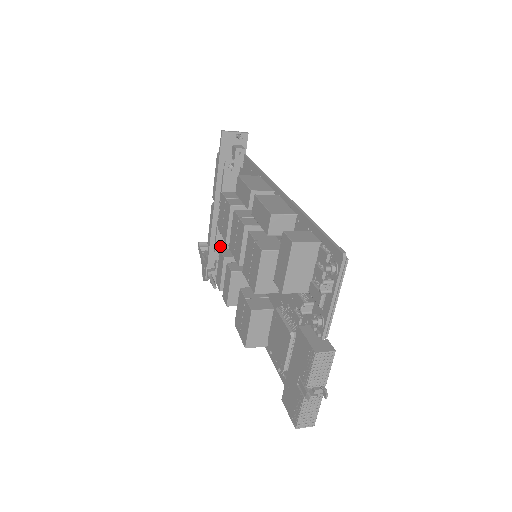
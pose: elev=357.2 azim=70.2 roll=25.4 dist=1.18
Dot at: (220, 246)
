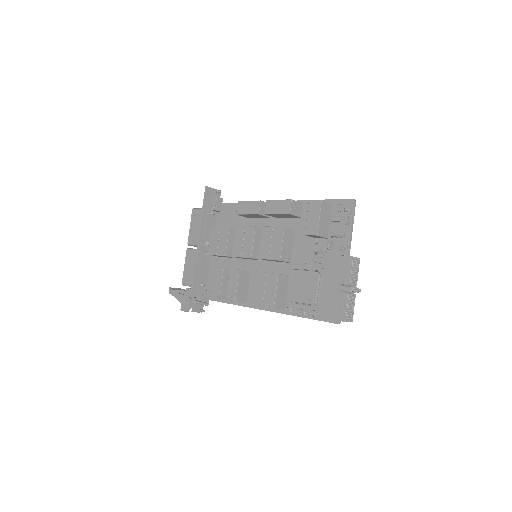
Dot at: (201, 277)
